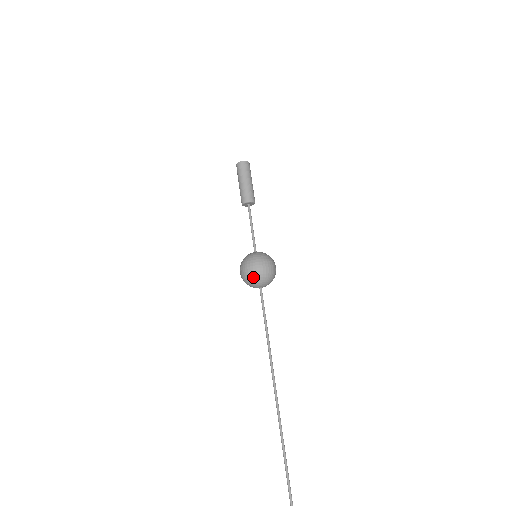
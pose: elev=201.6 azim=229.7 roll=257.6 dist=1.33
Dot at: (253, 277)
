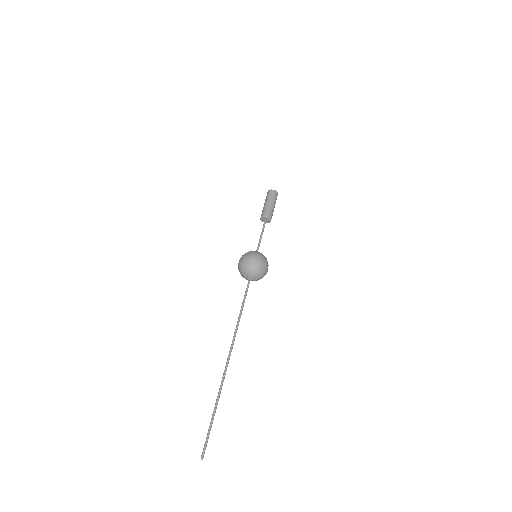
Dot at: (248, 265)
